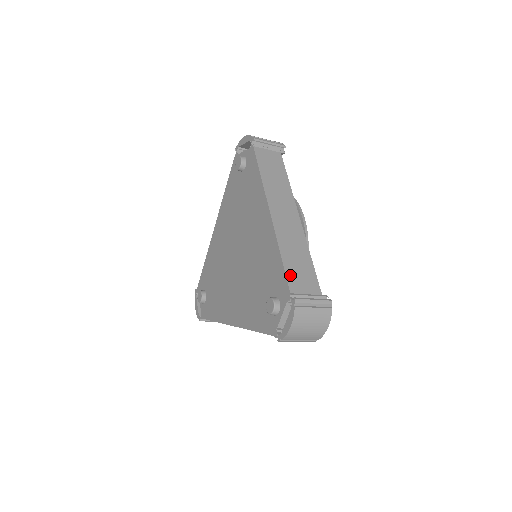
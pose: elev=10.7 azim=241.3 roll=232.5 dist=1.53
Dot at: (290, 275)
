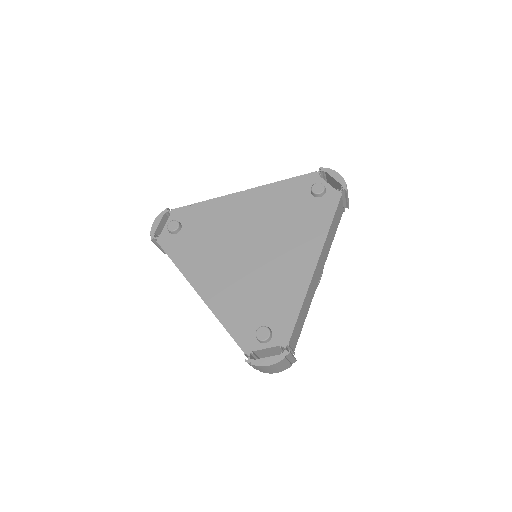
Dot at: (296, 328)
